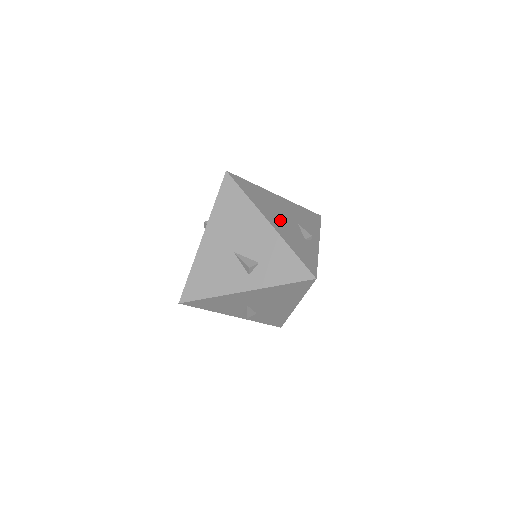
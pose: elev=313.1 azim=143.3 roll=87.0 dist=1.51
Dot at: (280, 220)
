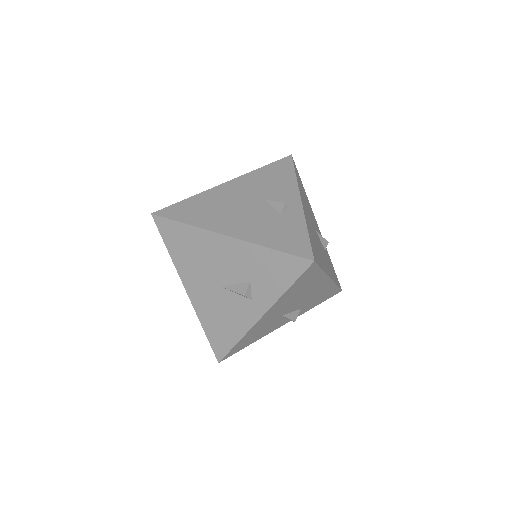
Dot at: (239, 218)
